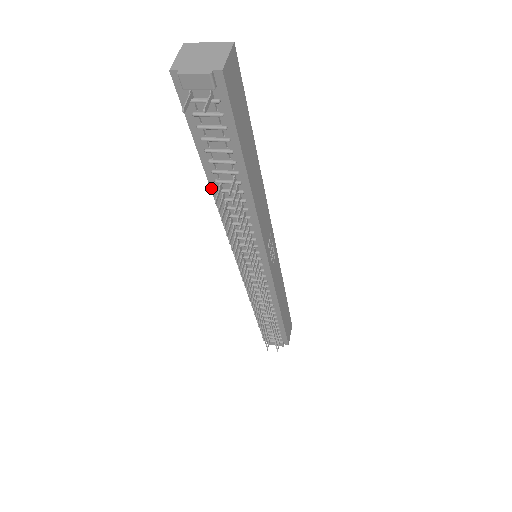
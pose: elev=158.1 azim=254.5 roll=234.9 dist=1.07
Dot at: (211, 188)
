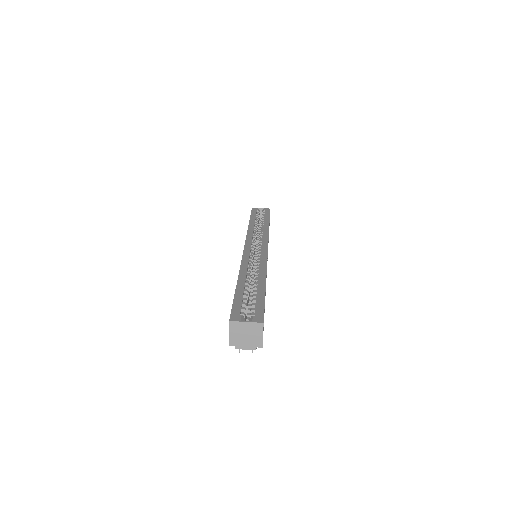
Dot at: occluded
